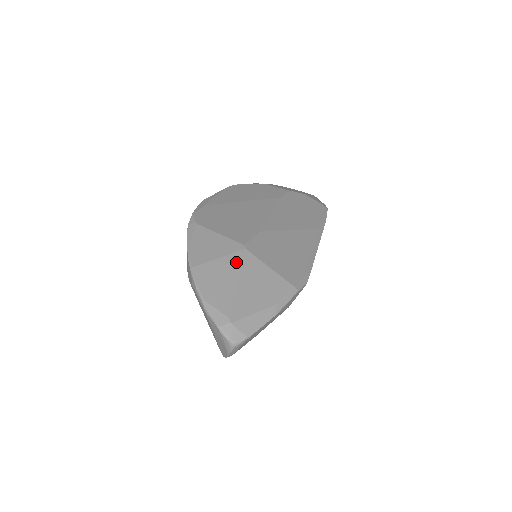
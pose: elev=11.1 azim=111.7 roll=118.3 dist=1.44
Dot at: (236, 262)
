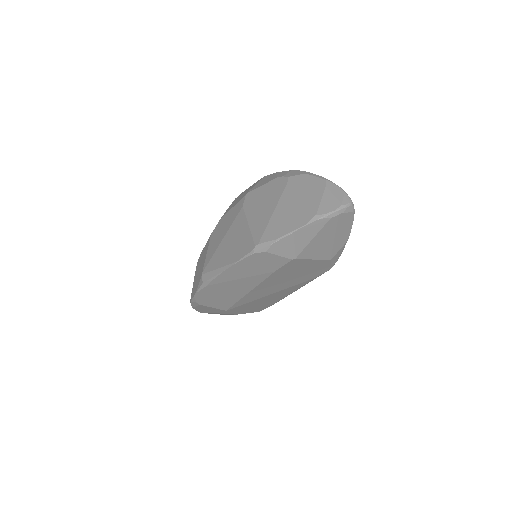
Dot at: occluded
